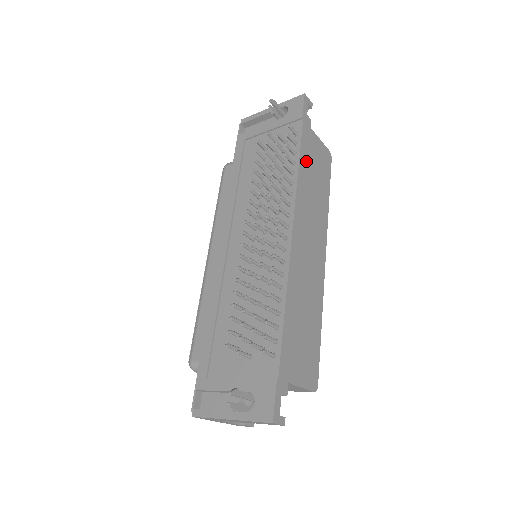
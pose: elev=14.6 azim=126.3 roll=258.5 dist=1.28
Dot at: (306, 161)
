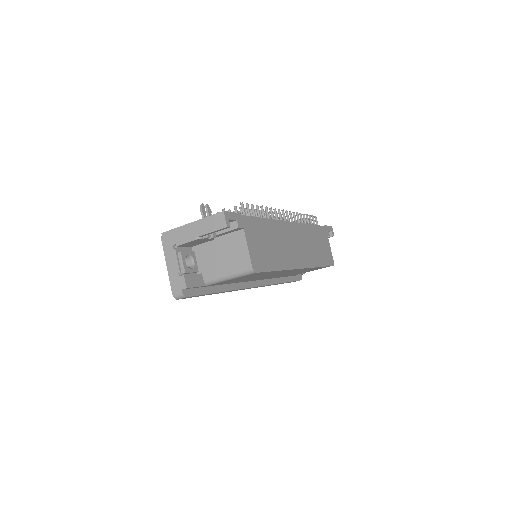
Dot at: (317, 233)
